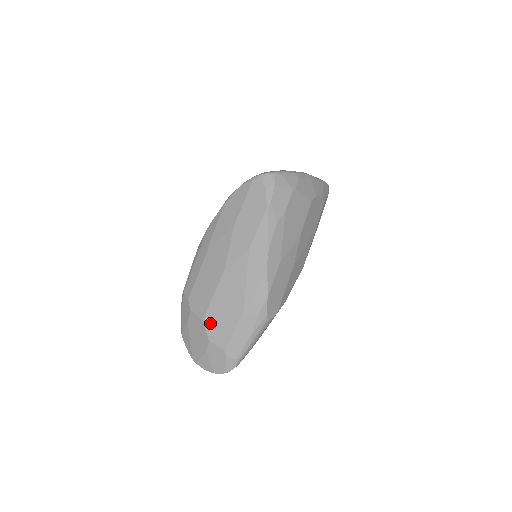
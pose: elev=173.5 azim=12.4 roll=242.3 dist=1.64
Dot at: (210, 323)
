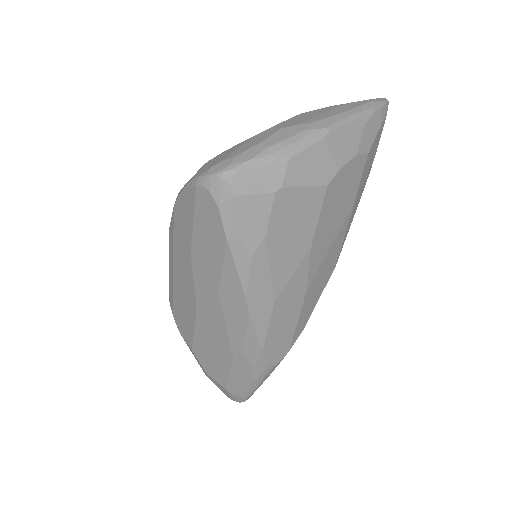
Dot at: (201, 357)
